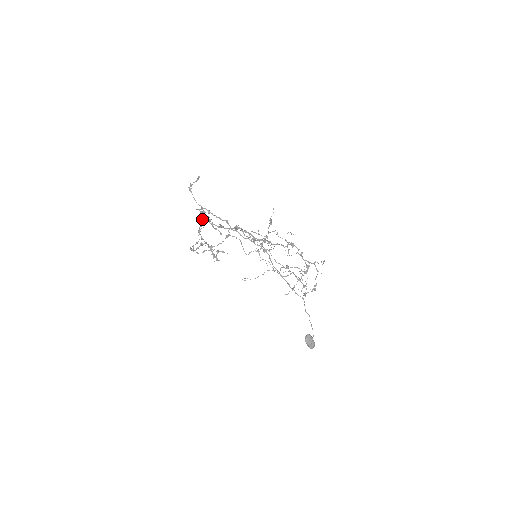
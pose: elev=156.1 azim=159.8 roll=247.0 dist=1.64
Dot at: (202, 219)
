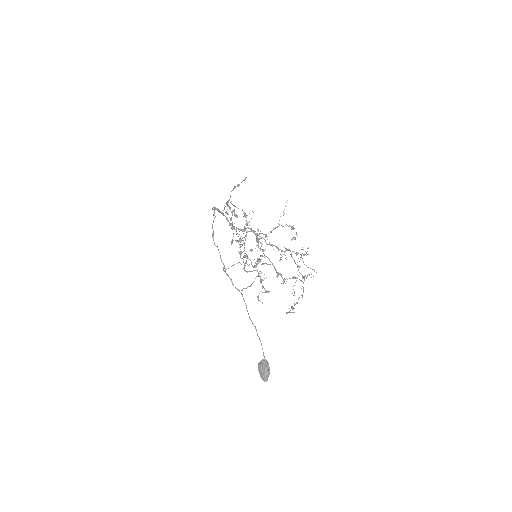
Dot at: (246, 221)
